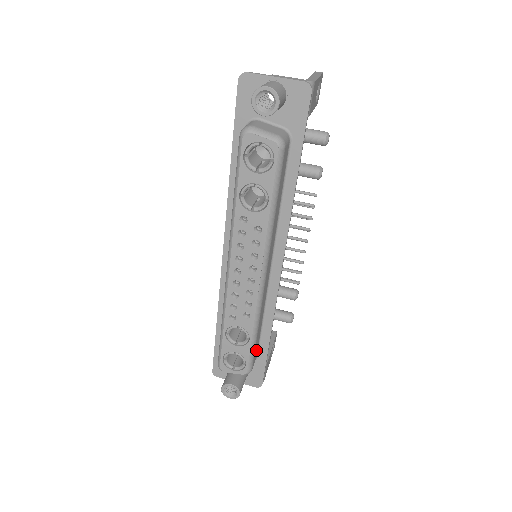
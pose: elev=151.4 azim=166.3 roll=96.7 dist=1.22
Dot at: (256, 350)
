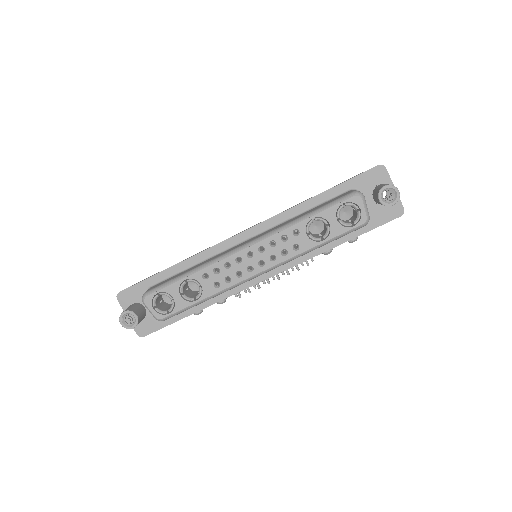
Dot at: occluded
